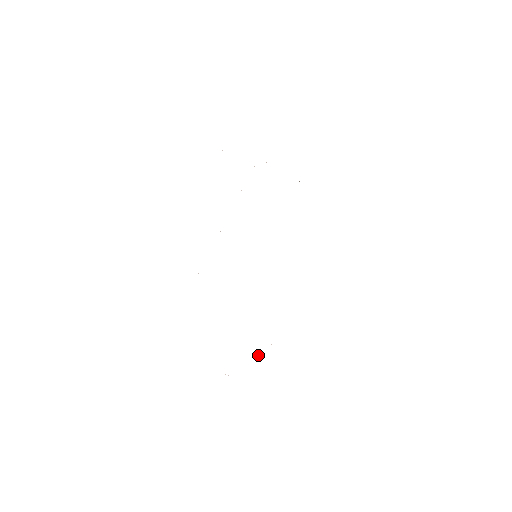
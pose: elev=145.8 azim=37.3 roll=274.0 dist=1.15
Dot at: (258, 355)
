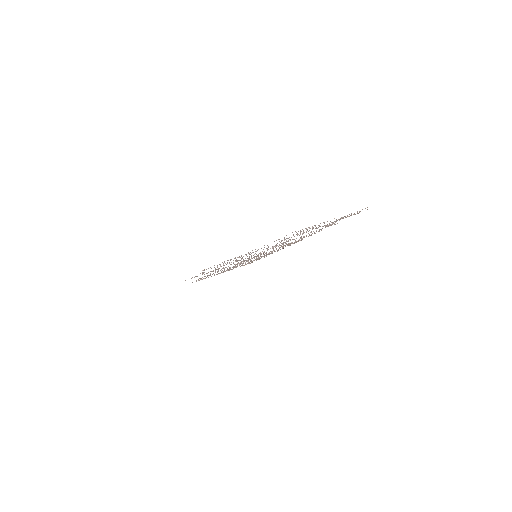
Dot at: (221, 272)
